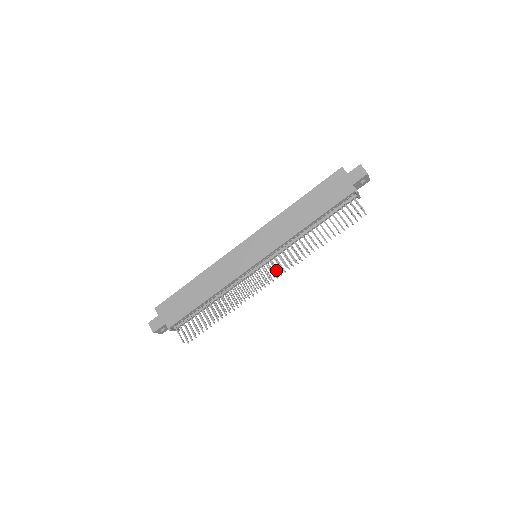
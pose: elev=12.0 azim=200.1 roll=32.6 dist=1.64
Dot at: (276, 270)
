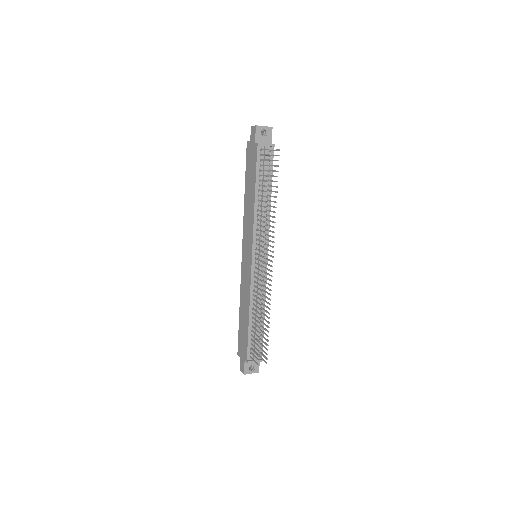
Dot at: (262, 252)
